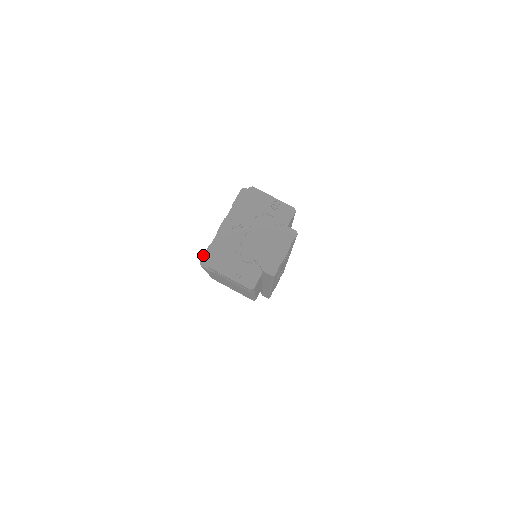
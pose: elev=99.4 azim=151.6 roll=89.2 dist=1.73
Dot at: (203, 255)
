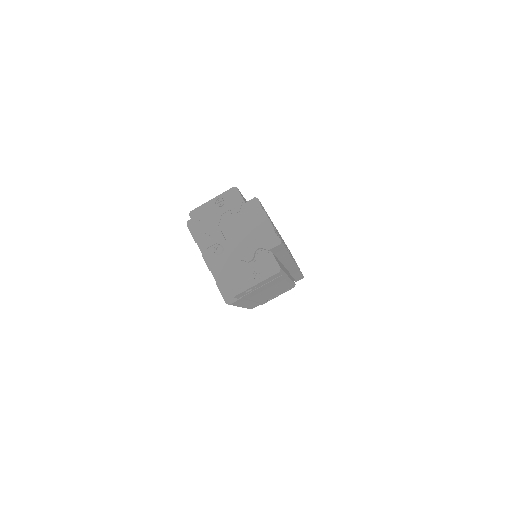
Dot at: occluded
